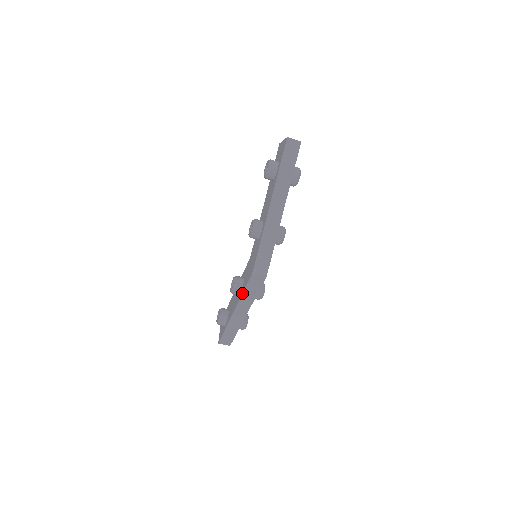
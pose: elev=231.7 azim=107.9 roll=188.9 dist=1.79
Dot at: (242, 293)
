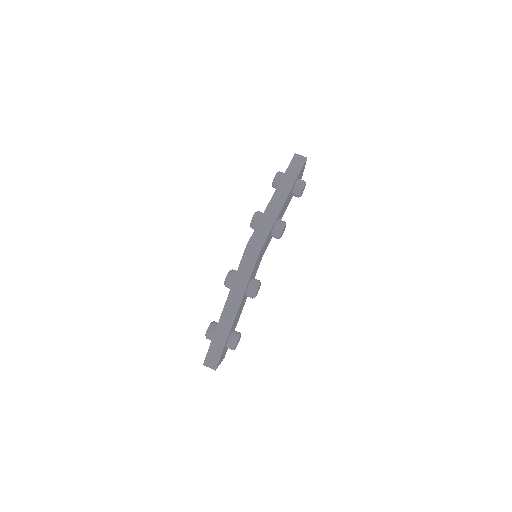
Dot at: occluded
